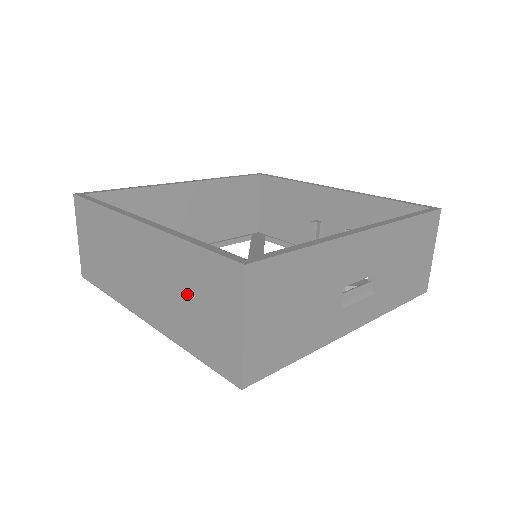
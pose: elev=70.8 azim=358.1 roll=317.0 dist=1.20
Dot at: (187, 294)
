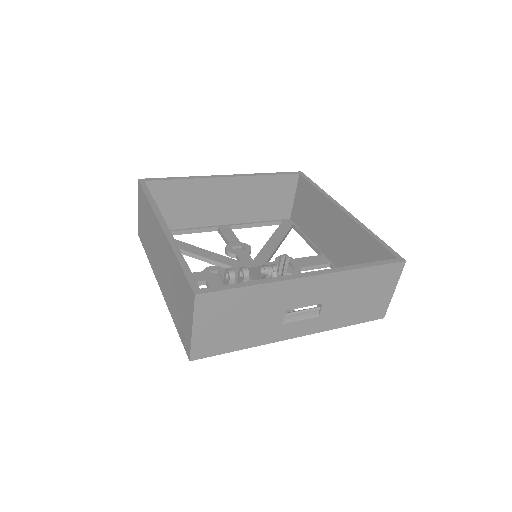
Dot at: (175, 289)
